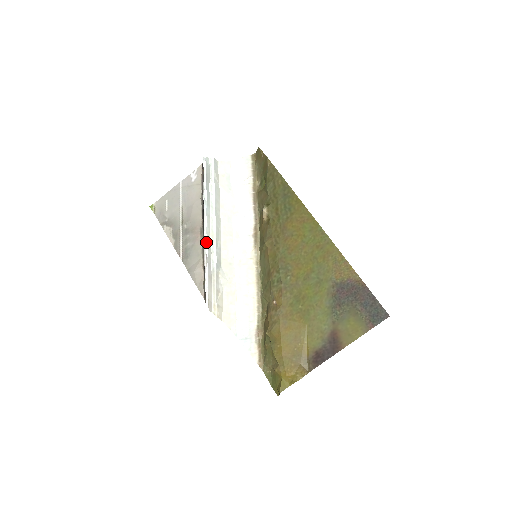
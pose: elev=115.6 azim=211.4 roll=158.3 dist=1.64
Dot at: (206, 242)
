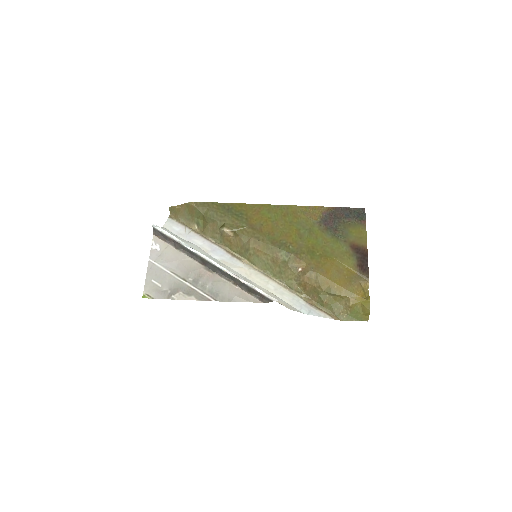
Dot at: (222, 268)
